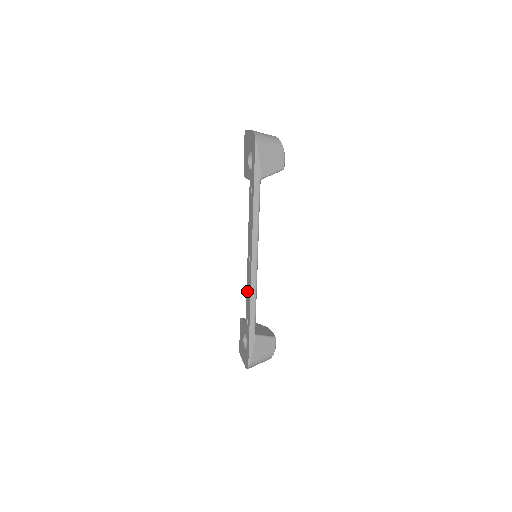
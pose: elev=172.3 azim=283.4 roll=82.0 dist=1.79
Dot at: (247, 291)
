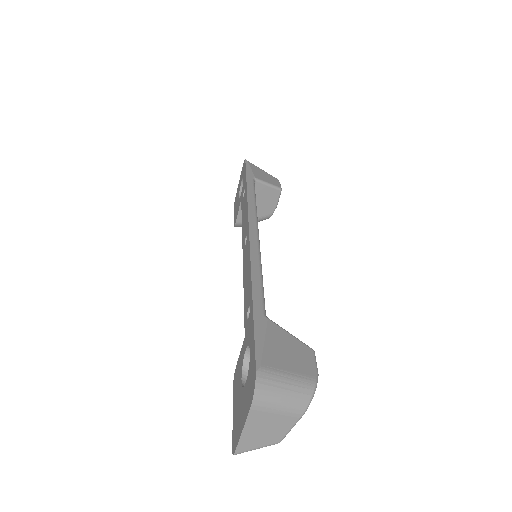
Dot at: (244, 281)
